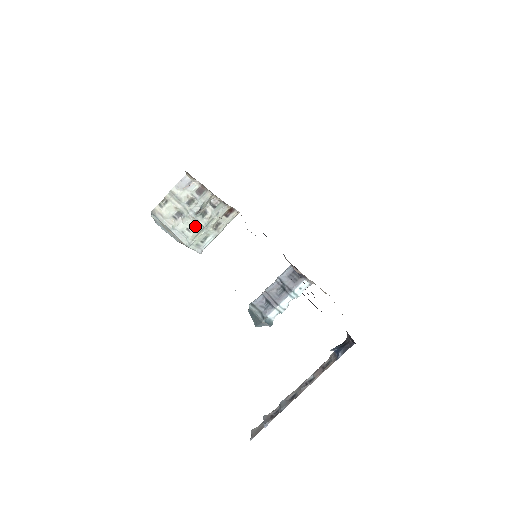
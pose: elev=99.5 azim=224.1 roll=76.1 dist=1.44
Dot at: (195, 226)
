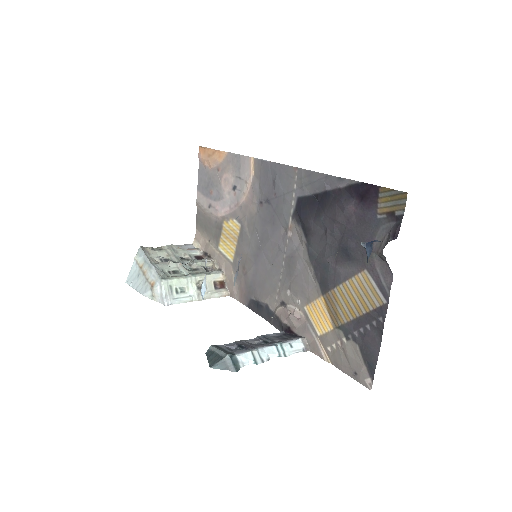
Dot at: (179, 273)
